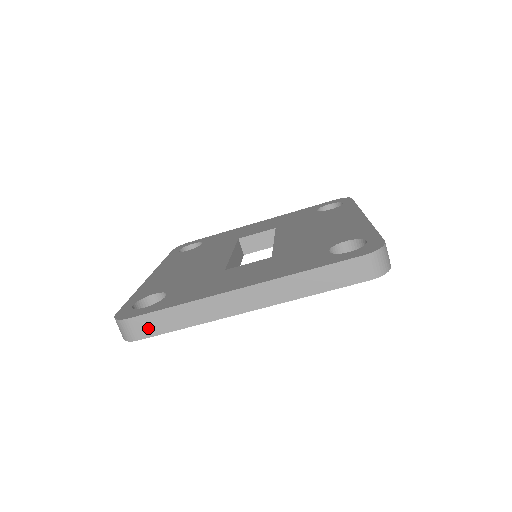
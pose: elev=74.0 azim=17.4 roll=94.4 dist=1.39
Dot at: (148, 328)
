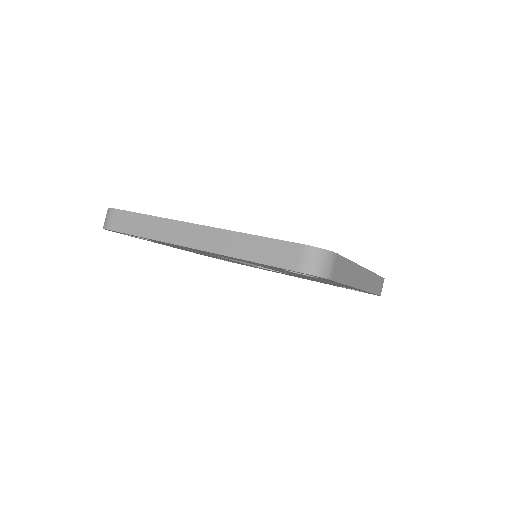
Dot at: (120, 223)
